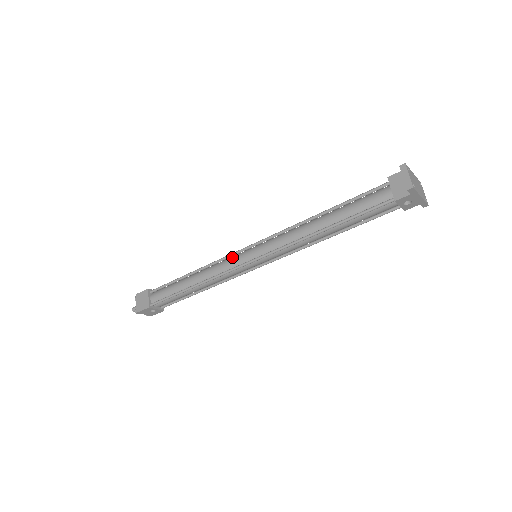
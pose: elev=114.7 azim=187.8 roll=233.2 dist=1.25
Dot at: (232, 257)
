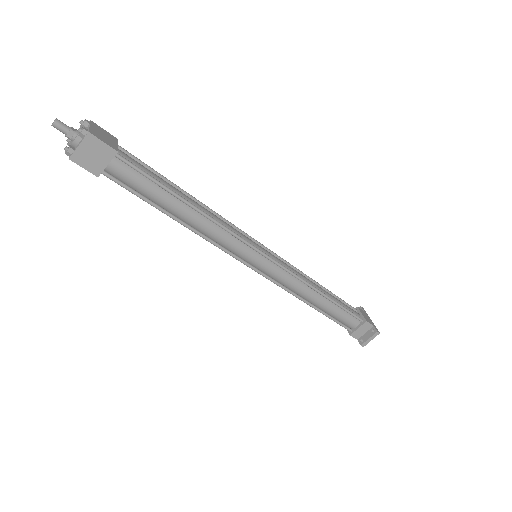
Dot at: (243, 243)
